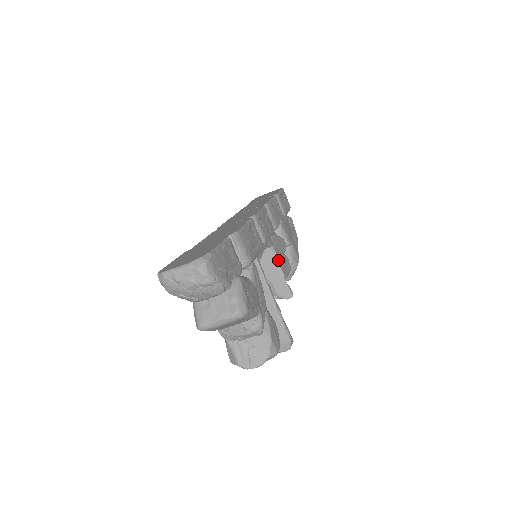
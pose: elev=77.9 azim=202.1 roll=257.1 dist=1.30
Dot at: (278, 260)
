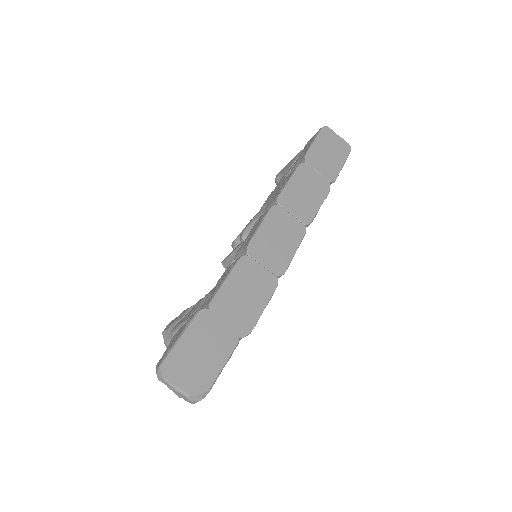
Dot at: occluded
